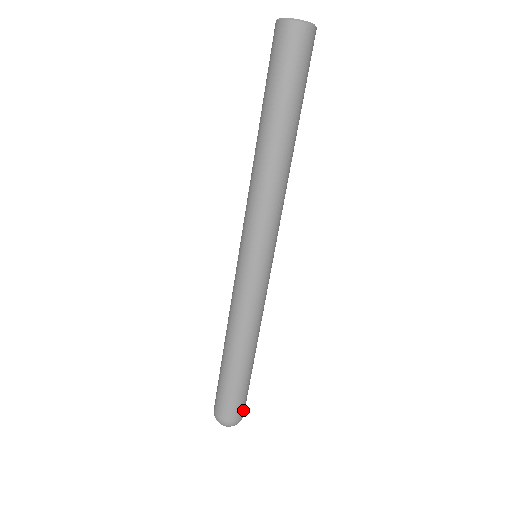
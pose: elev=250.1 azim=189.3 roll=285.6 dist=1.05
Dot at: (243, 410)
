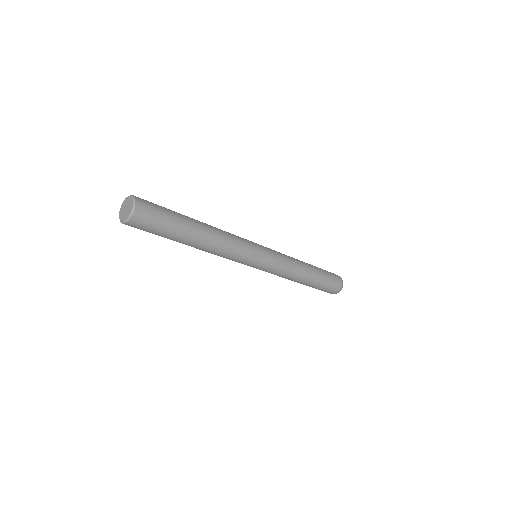
Dot at: (337, 286)
